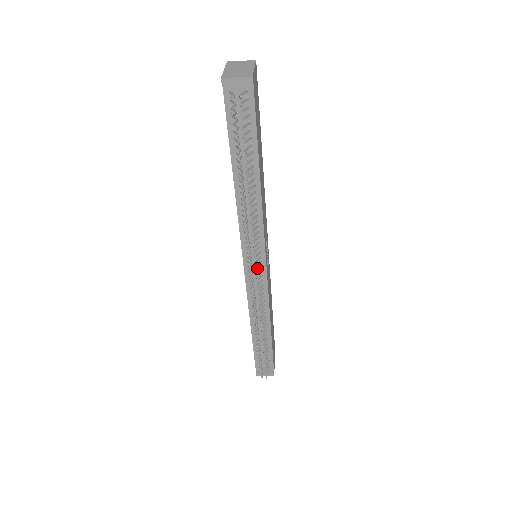
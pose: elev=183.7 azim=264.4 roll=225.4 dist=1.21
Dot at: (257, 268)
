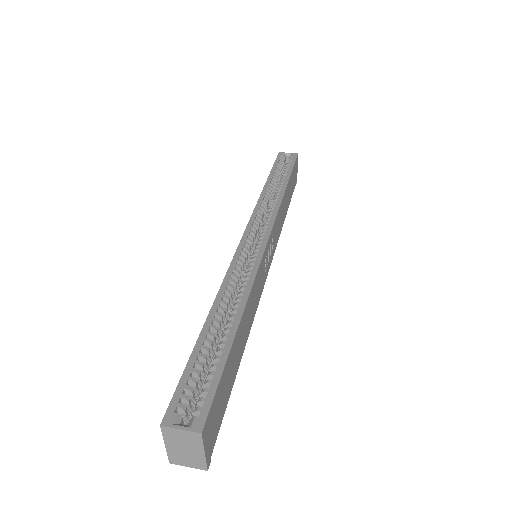
Dot at: occluded
